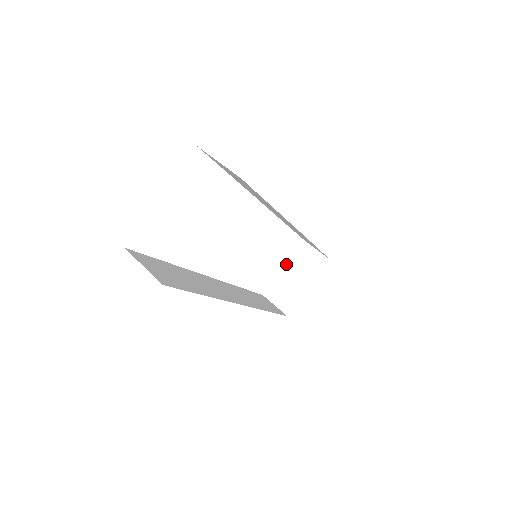
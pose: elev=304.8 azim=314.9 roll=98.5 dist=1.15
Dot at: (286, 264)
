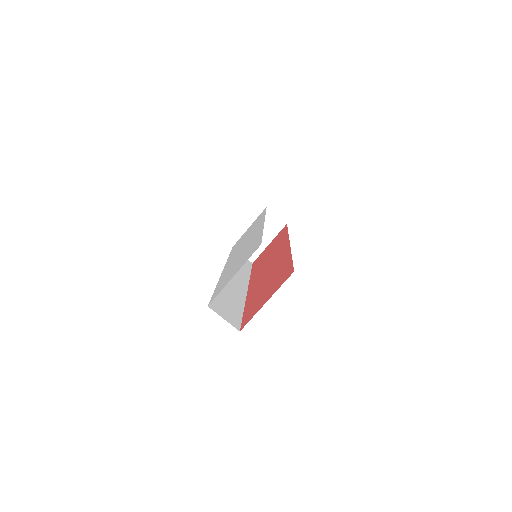
Dot at: occluded
